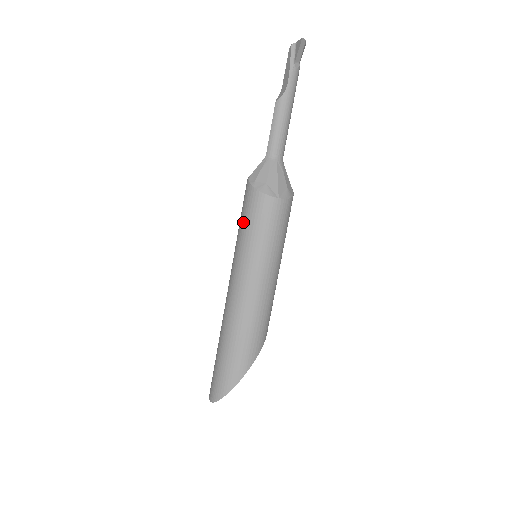
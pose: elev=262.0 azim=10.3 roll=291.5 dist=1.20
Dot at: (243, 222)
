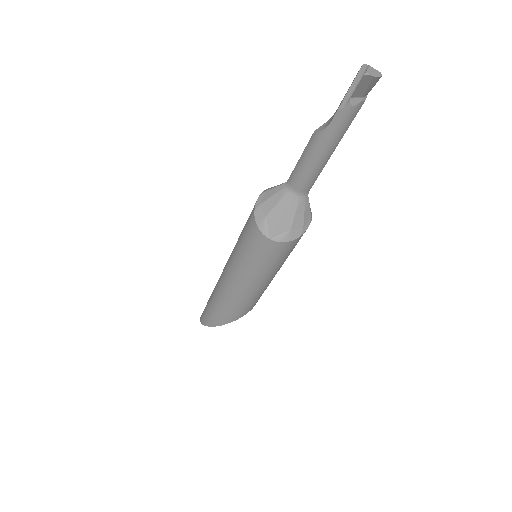
Dot at: (243, 229)
